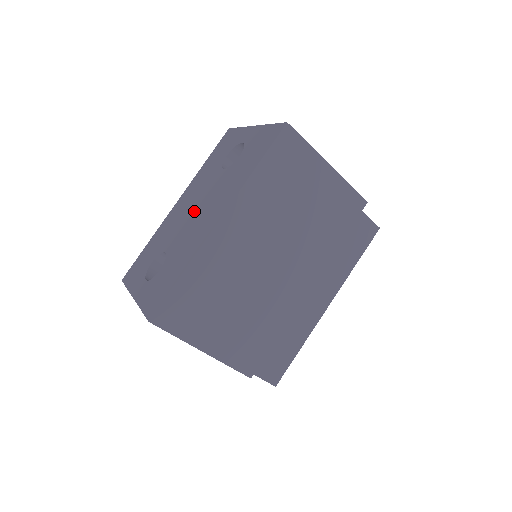
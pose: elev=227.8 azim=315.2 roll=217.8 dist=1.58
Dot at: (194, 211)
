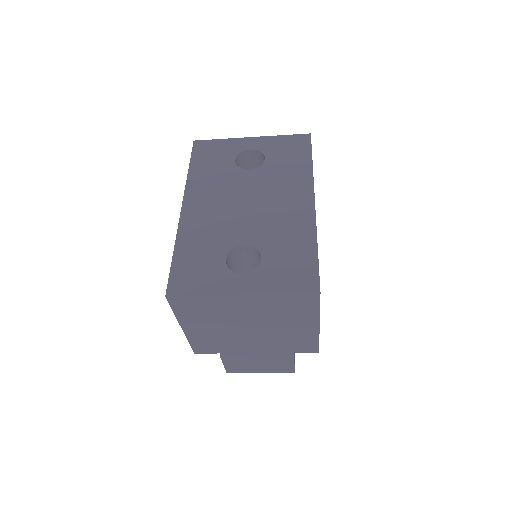
Dot at: (248, 205)
